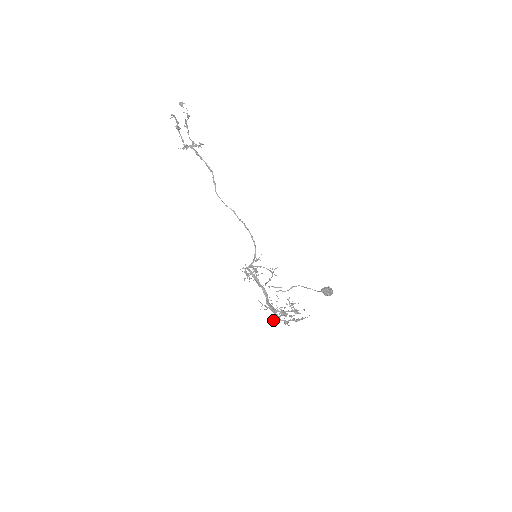
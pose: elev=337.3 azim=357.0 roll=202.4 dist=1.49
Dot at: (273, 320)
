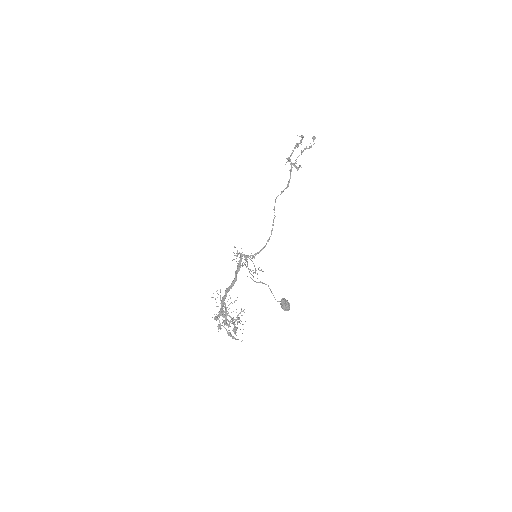
Dot at: occluded
